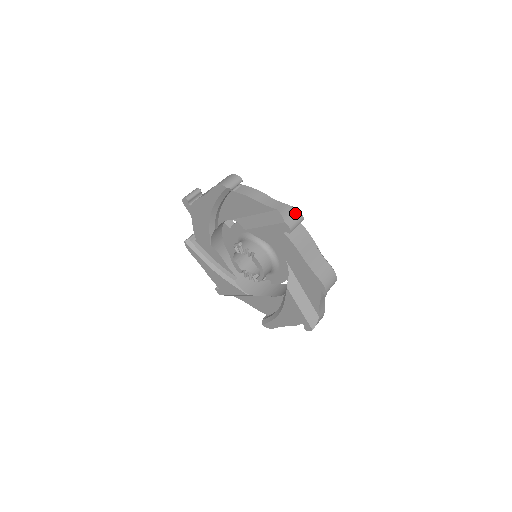
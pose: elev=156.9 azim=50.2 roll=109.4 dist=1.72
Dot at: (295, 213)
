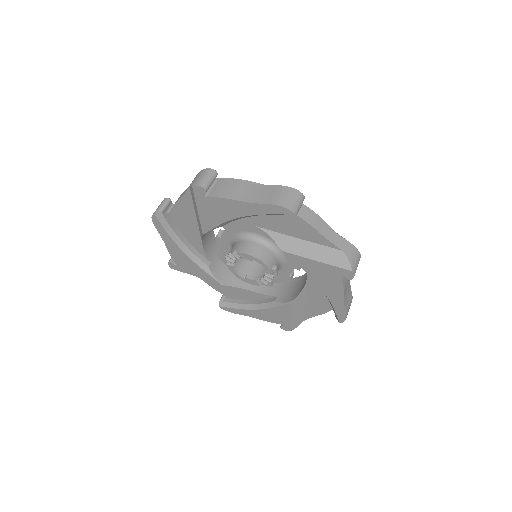
Dot at: (202, 173)
